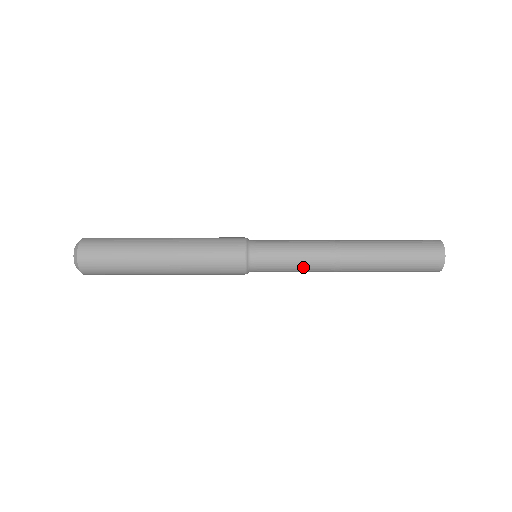
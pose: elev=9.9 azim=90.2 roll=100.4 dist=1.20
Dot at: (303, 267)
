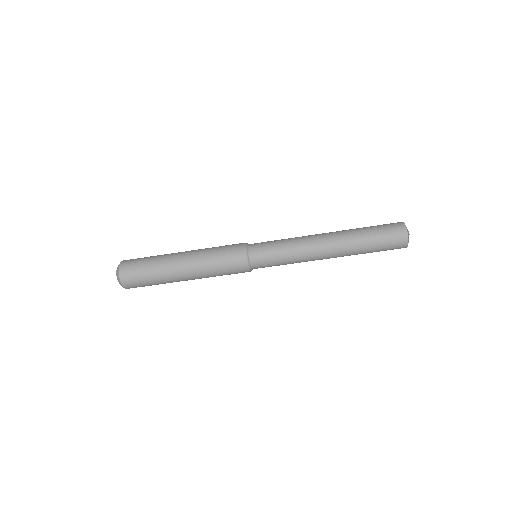
Dot at: (293, 255)
